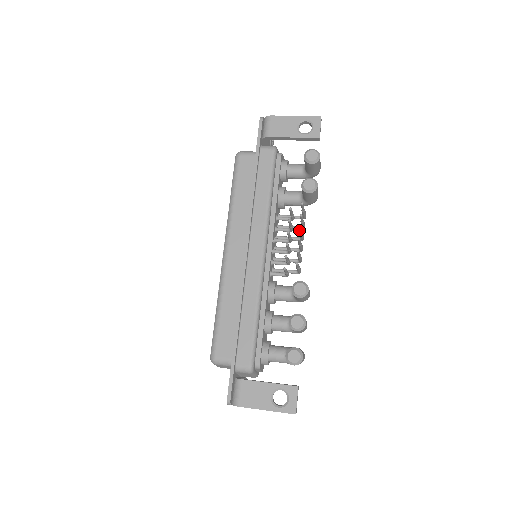
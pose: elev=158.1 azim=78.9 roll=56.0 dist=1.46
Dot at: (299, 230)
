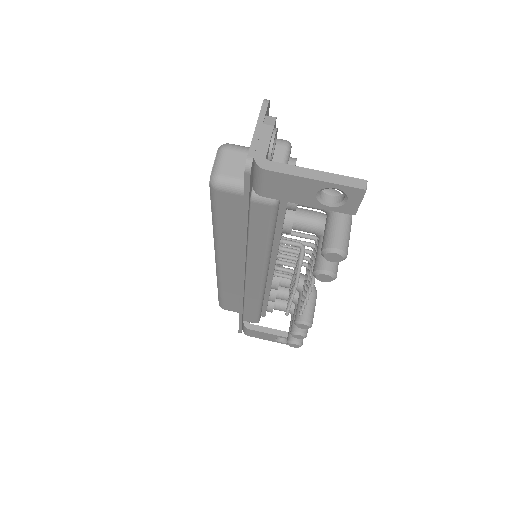
Dot at: (307, 288)
